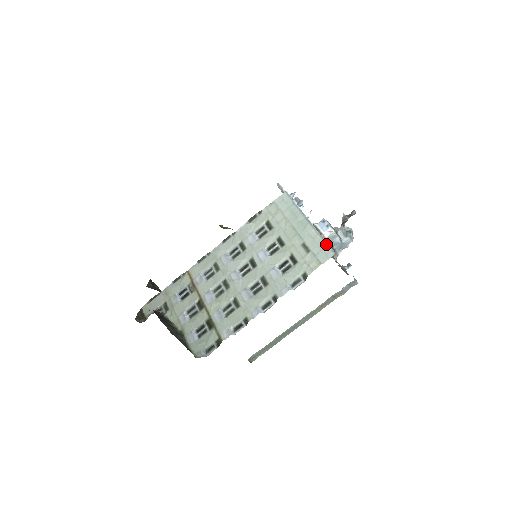
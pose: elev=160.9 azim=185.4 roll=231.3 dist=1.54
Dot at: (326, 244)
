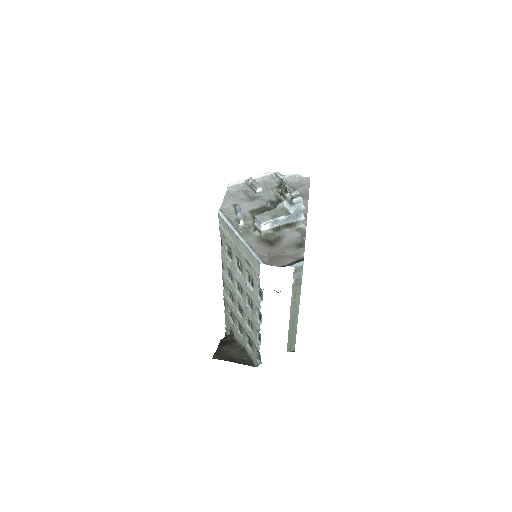
Dot at: (252, 256)
